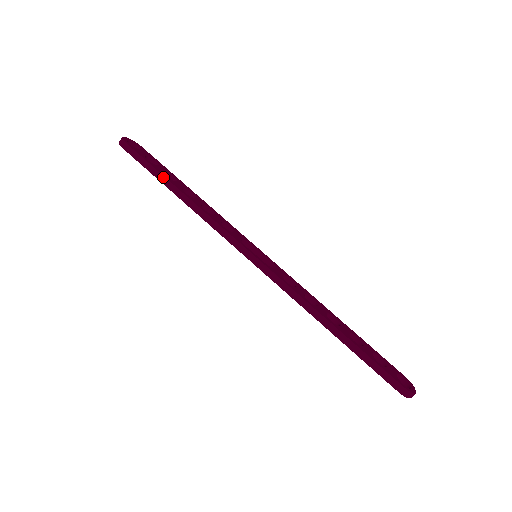
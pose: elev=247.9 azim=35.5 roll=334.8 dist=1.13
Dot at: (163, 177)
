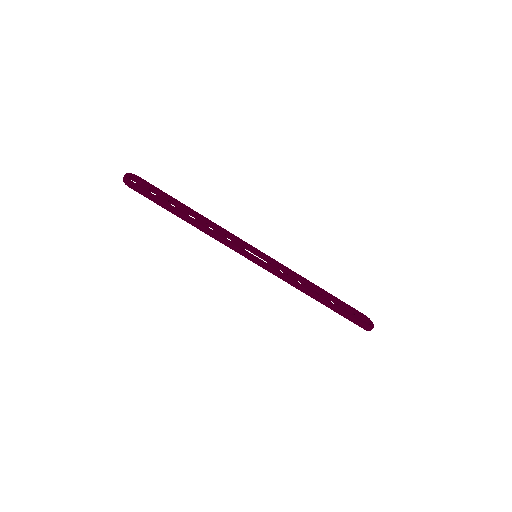
Dot at: (172, 209)
